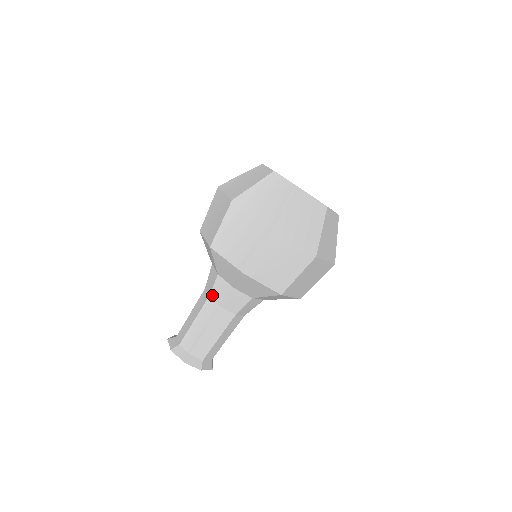
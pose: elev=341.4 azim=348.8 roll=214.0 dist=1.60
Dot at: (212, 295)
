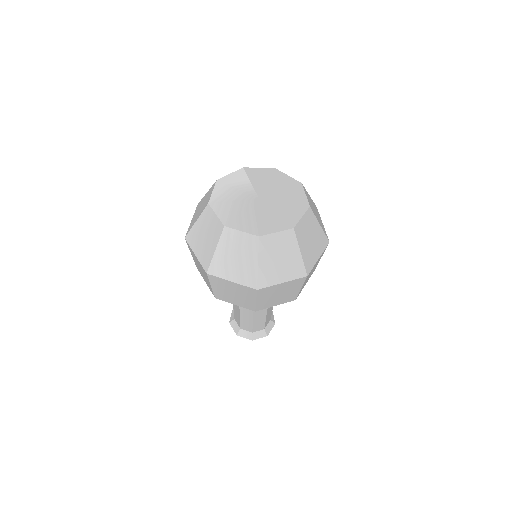
Dot at: occluded
